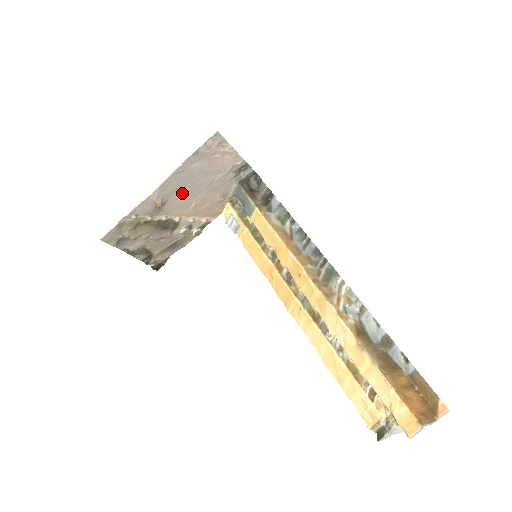
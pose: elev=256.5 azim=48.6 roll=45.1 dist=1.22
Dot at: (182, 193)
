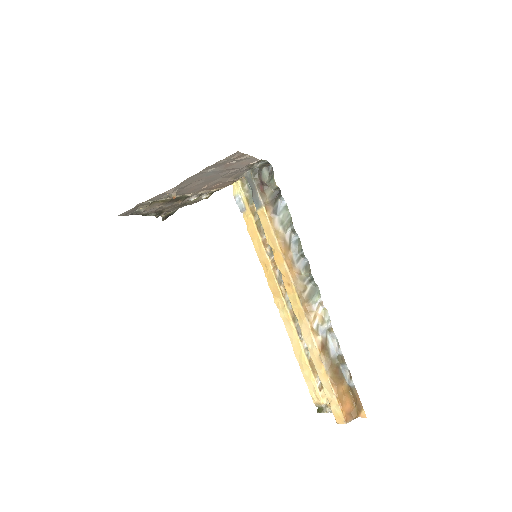
Dot at: (196, 184)
